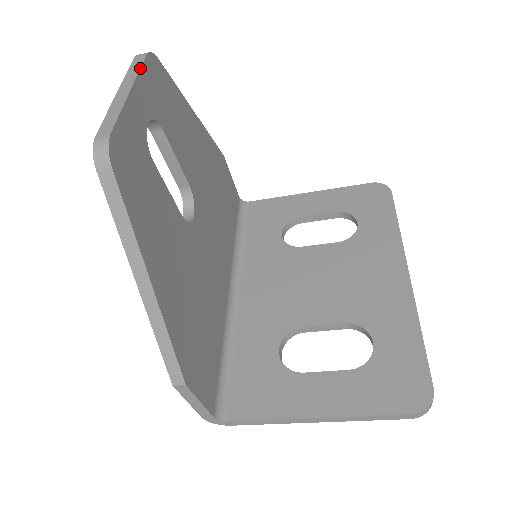
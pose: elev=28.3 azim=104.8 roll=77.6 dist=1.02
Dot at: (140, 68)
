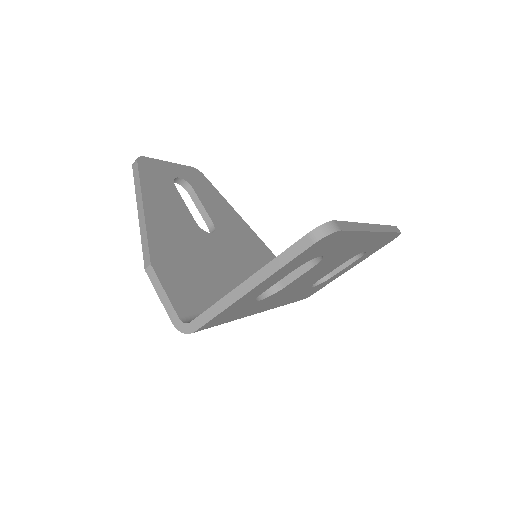
Dot at: (183, 165)
